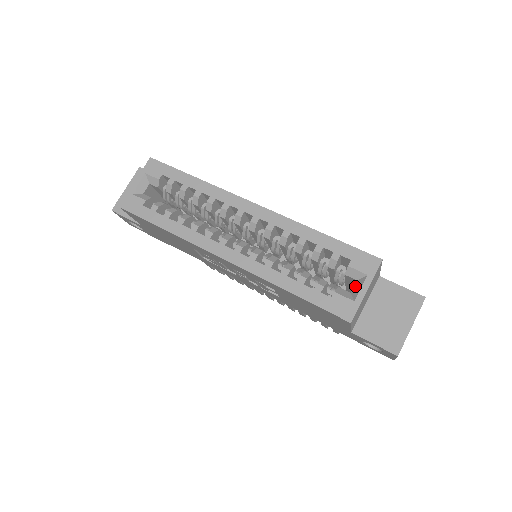
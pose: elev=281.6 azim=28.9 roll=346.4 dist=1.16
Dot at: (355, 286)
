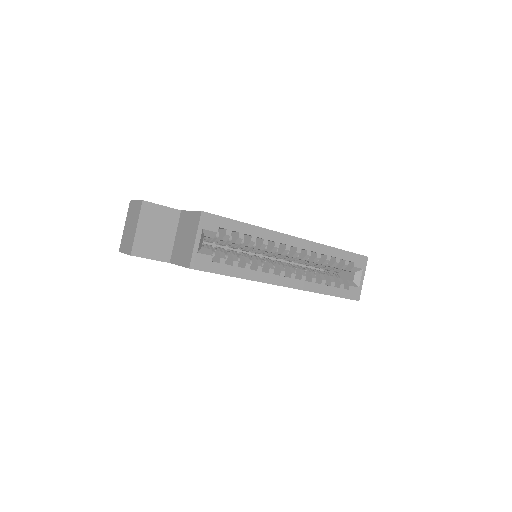
Dot at: (355, 277)
